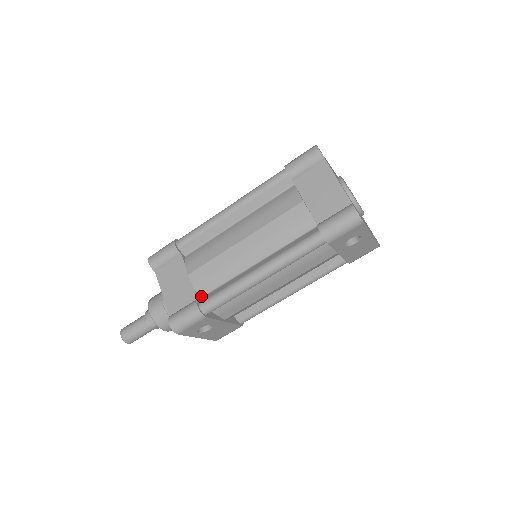
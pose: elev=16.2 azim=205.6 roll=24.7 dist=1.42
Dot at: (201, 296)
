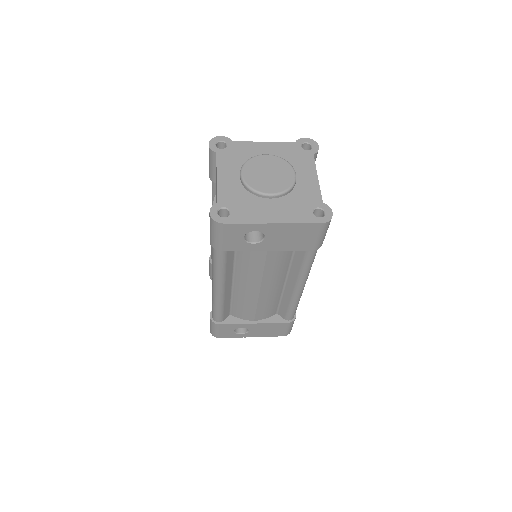
Dot at: occluded
